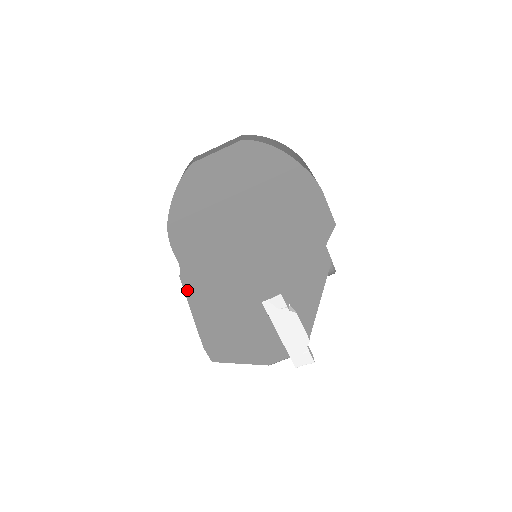
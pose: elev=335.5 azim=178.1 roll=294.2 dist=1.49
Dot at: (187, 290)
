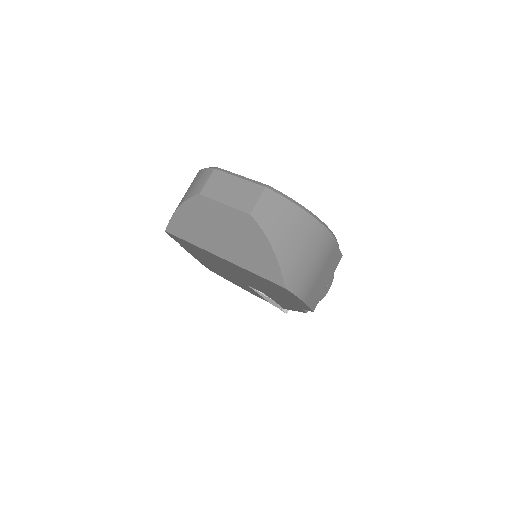
Dot at: (188, 251)
